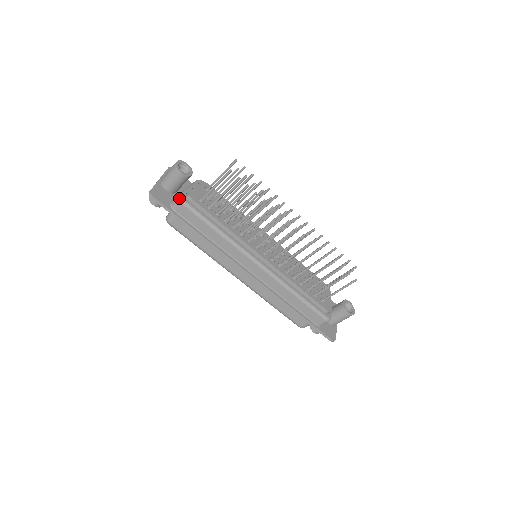
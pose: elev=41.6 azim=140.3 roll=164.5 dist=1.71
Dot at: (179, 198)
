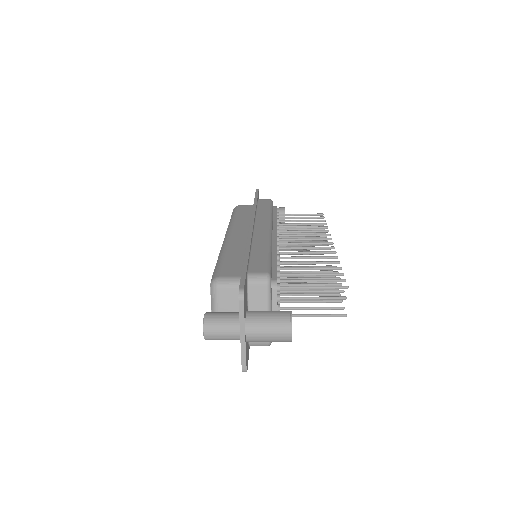
Dot at: occluded
